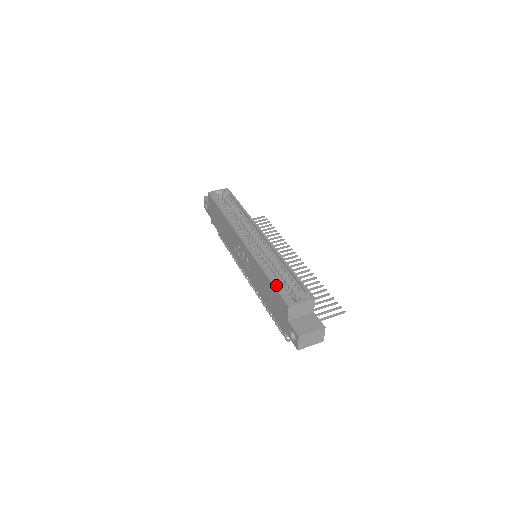
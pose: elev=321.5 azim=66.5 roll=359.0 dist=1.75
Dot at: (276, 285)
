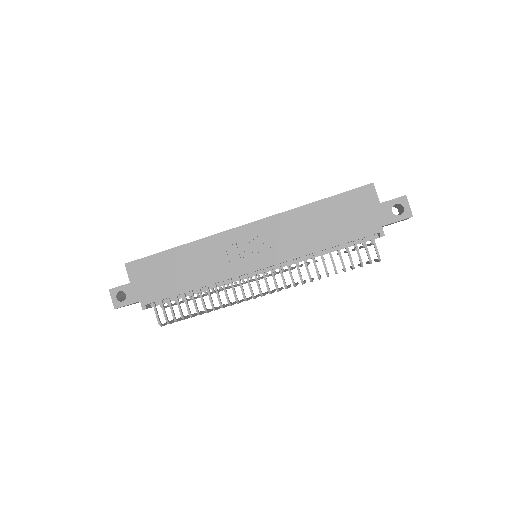
Dot at: (337, 194)
